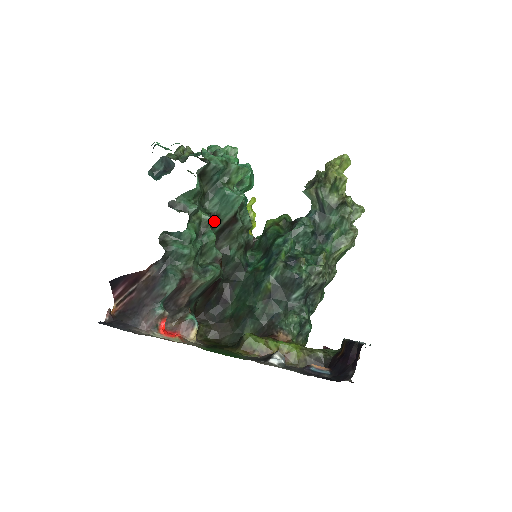
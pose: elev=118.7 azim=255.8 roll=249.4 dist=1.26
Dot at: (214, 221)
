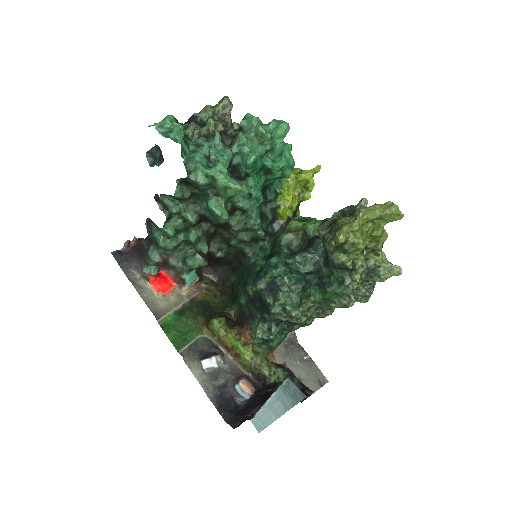
Dot at: (206, 219)
